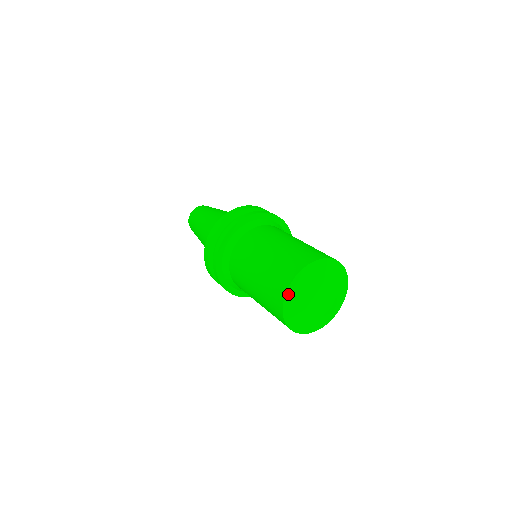
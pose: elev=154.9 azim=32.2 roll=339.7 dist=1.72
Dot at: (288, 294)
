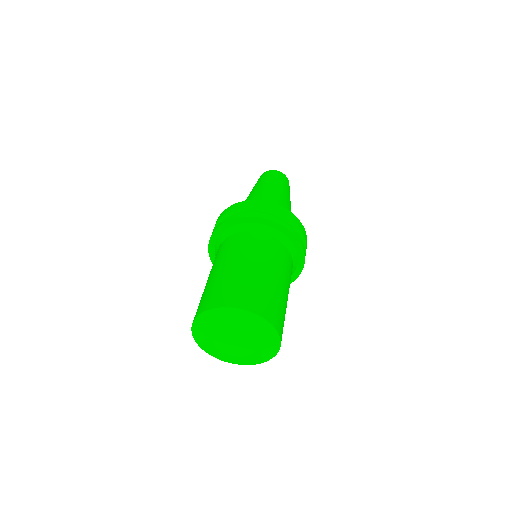
Dot at: (198, 320)
